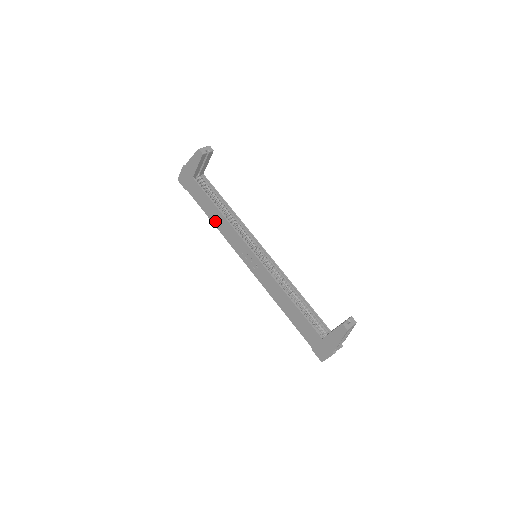
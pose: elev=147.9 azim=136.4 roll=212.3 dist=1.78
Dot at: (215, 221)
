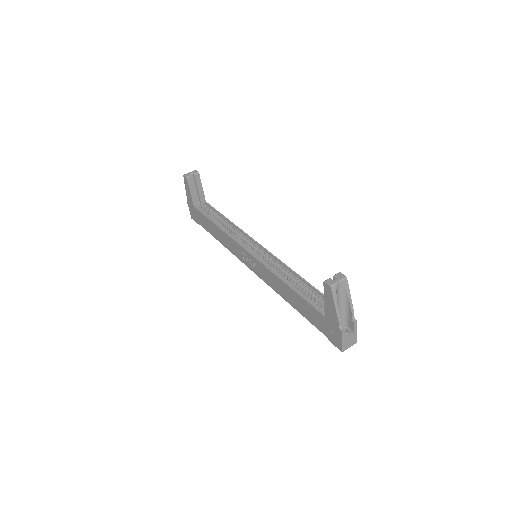
Dot at: (219, 239)
